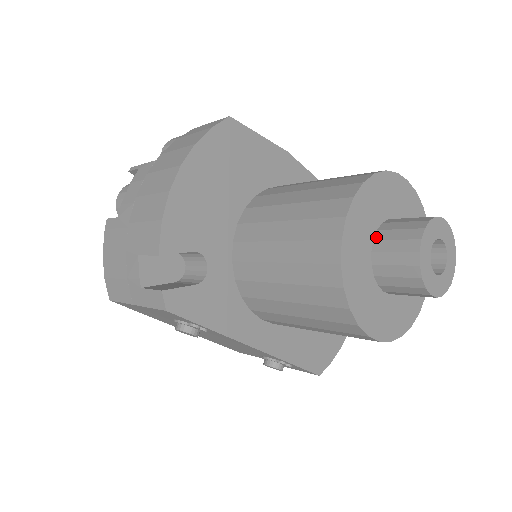
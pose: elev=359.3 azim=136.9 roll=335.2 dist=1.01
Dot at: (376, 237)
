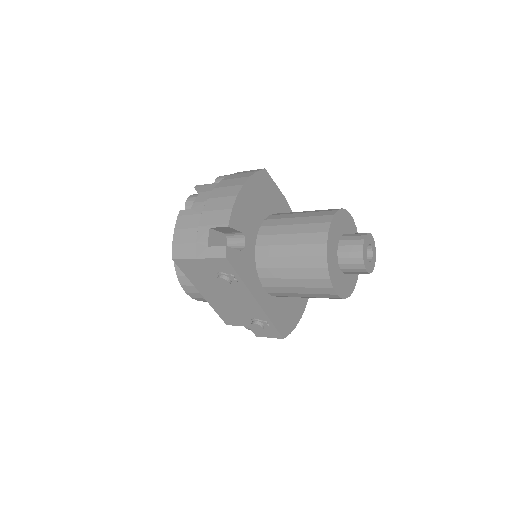
Dot at: (340, 239)
